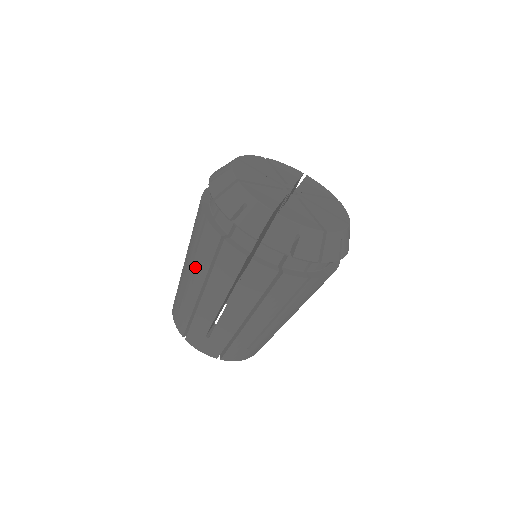
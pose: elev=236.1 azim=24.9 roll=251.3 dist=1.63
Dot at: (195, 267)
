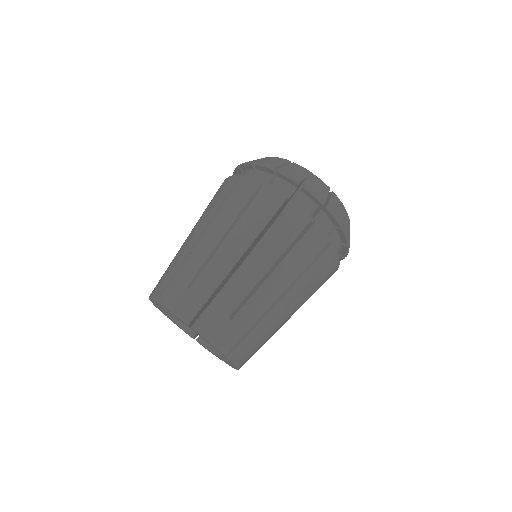
Dot at: occluded
